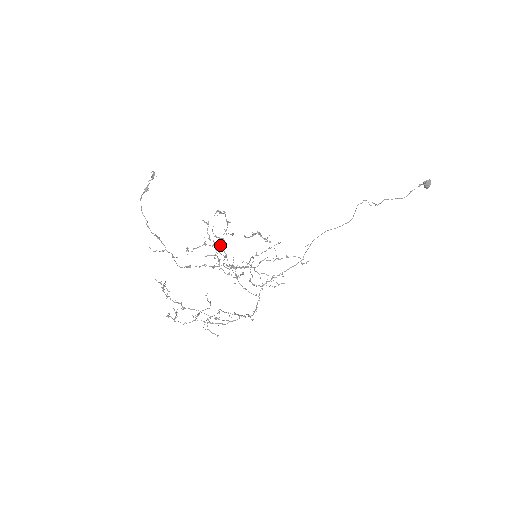
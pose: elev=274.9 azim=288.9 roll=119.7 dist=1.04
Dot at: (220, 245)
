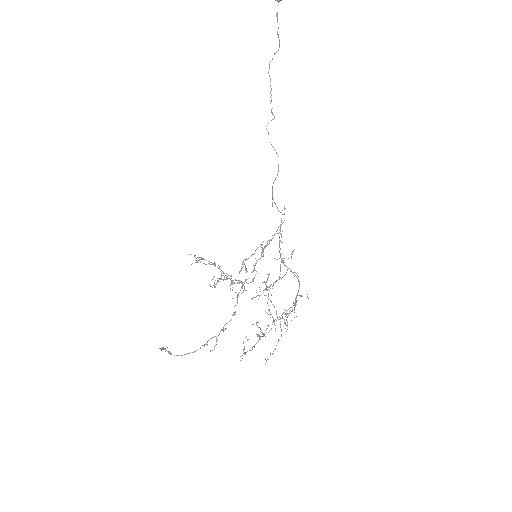
Dot at: occluded
